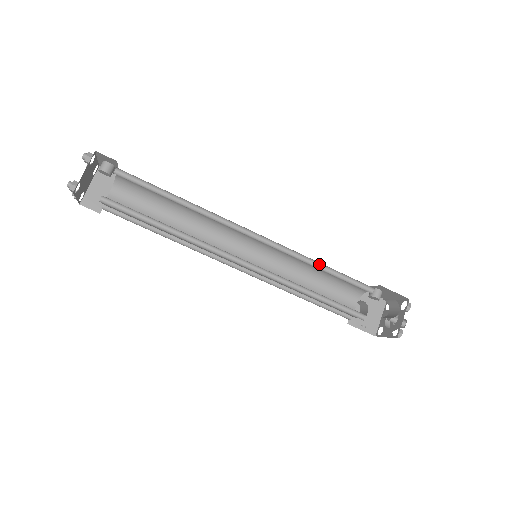
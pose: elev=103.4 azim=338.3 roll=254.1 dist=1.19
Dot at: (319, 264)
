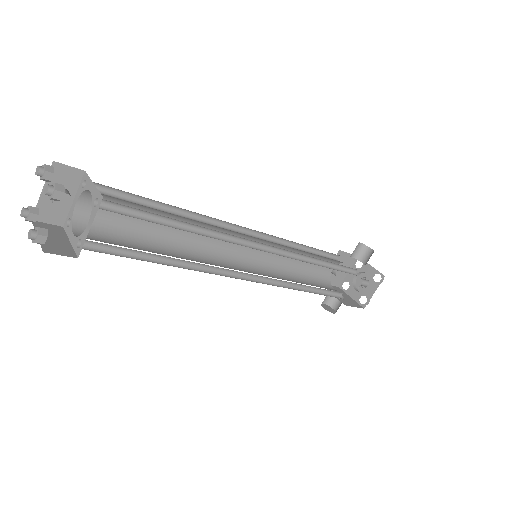
Dot at: (297, 248)
